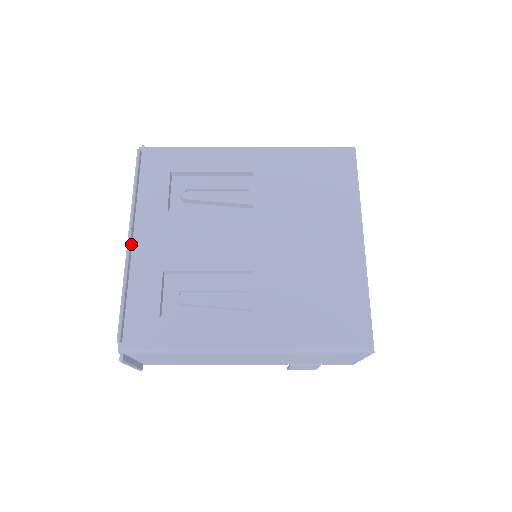
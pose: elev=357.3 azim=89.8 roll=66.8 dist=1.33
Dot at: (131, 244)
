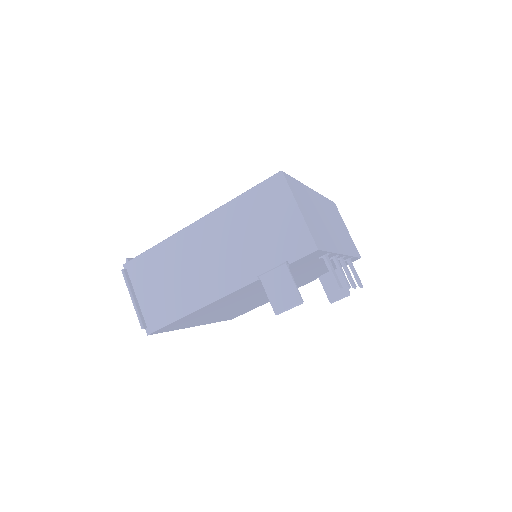
Dot at: occluded
